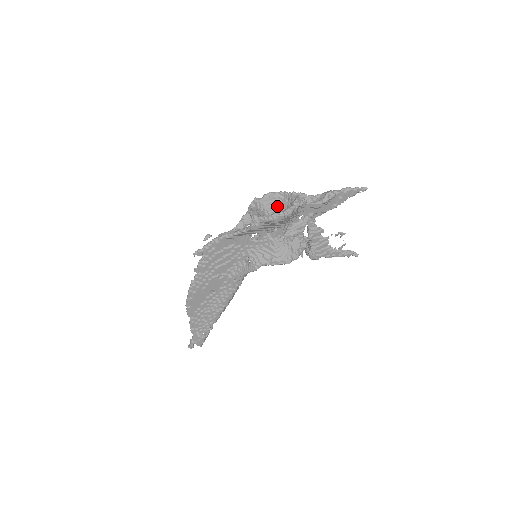
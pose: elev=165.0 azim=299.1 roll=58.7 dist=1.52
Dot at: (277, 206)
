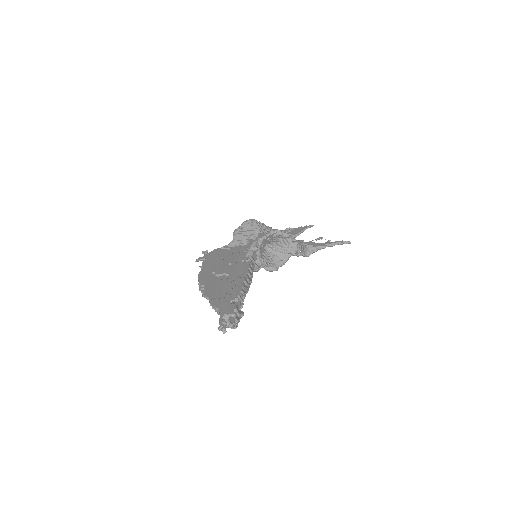
Dot at: occluded
